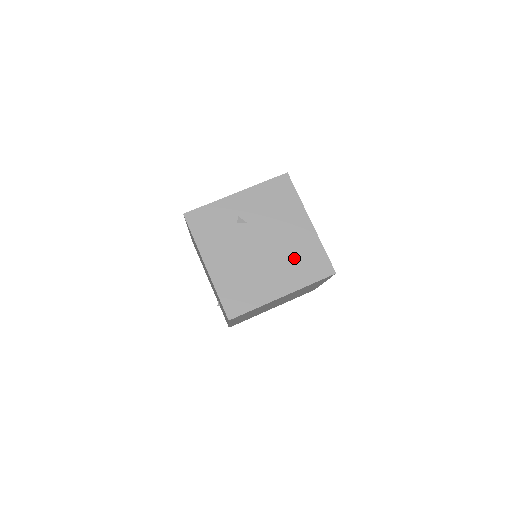
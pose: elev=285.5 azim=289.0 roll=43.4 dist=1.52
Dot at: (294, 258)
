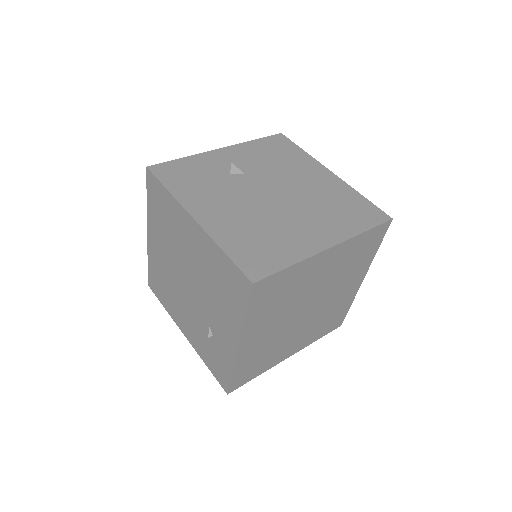
Dot at: (326, 206)
